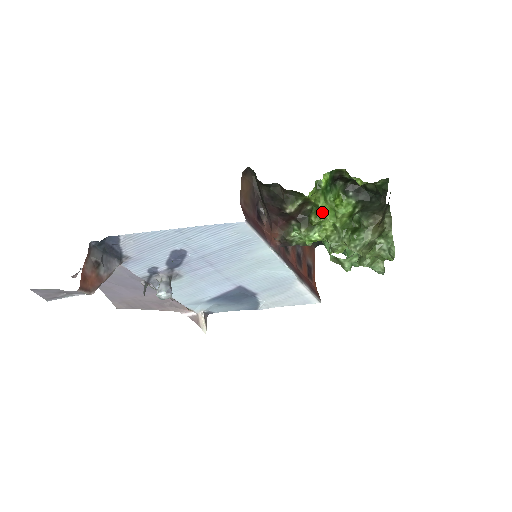
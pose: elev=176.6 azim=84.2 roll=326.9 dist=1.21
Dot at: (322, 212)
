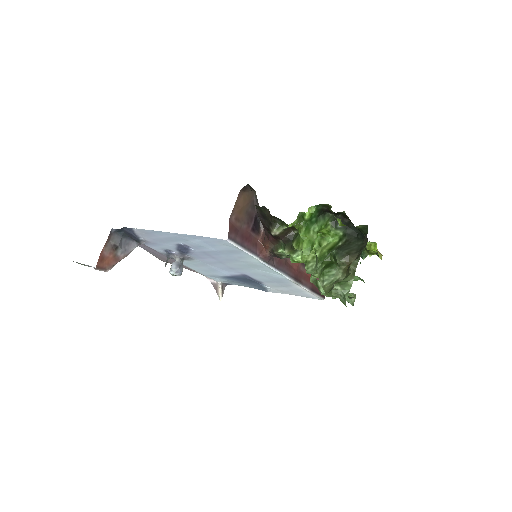
Dot at: (301, 242)
